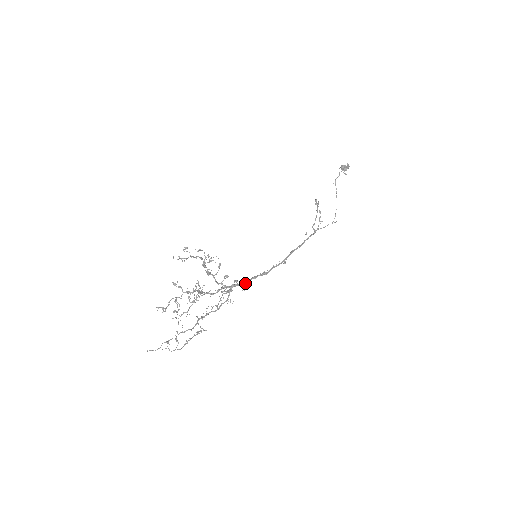
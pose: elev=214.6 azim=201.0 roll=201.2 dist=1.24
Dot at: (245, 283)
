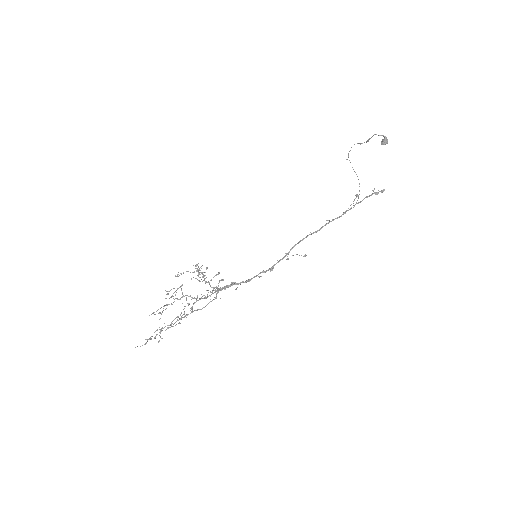
Dot at: (243, 282)
